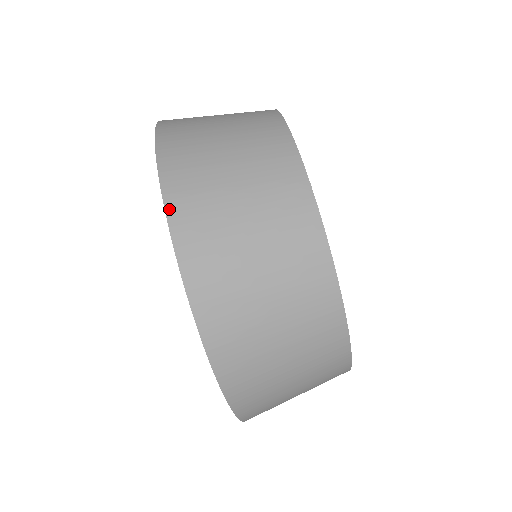
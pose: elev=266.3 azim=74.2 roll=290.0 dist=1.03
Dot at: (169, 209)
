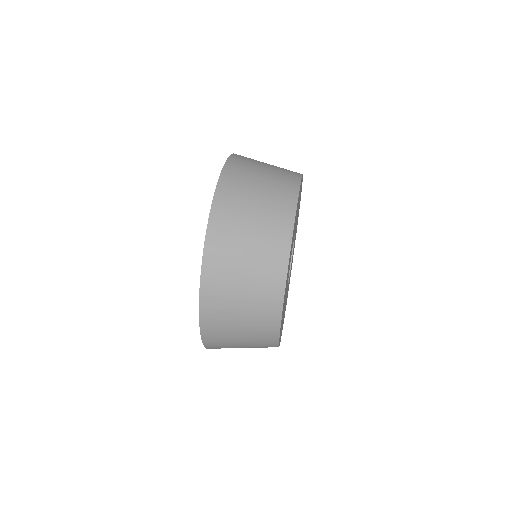
Dot at: (219, 184)
